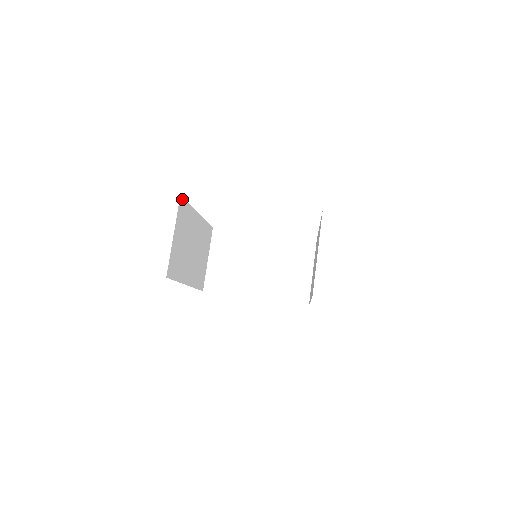
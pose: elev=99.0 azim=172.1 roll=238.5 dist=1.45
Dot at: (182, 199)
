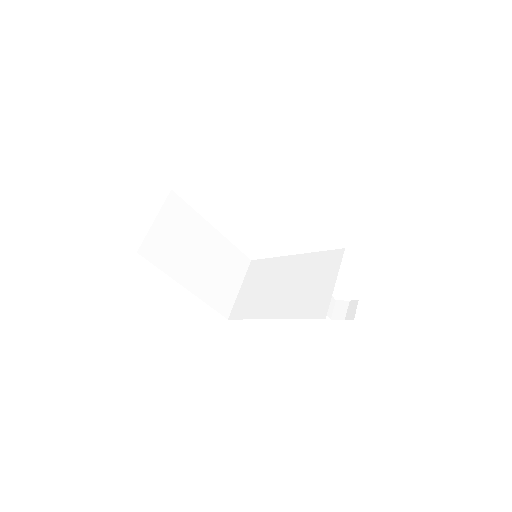
Dot at: (176, 195)
